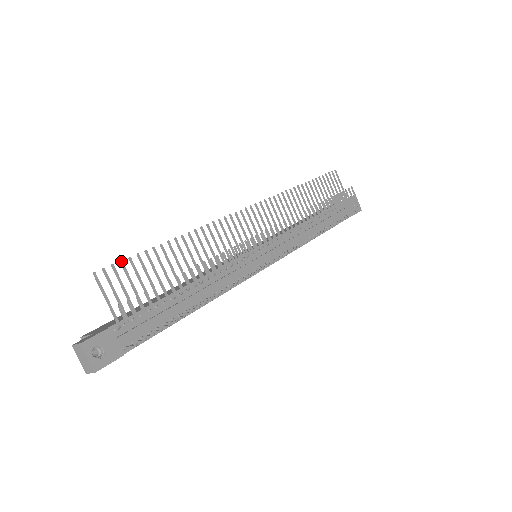
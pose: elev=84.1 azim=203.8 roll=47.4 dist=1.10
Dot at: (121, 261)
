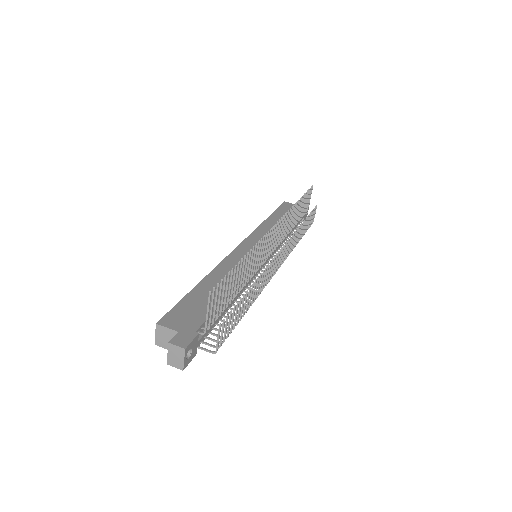
Dot at: occluded
